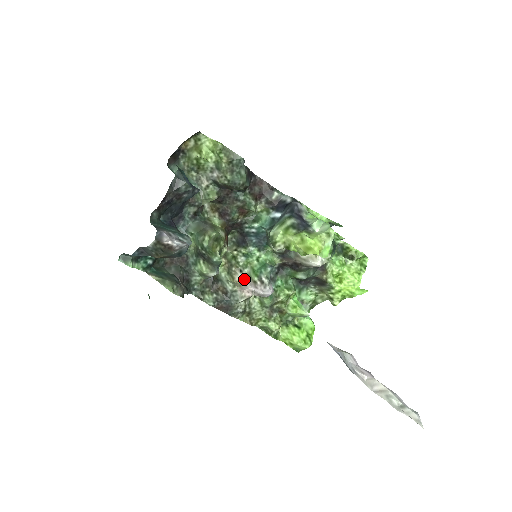
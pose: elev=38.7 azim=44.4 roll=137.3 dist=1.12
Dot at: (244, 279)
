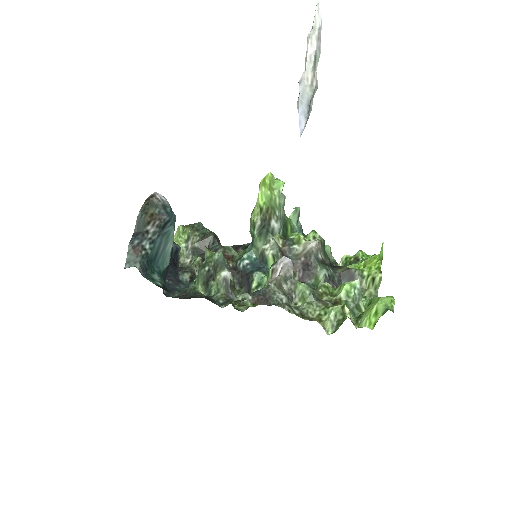
Dot at: occluded
